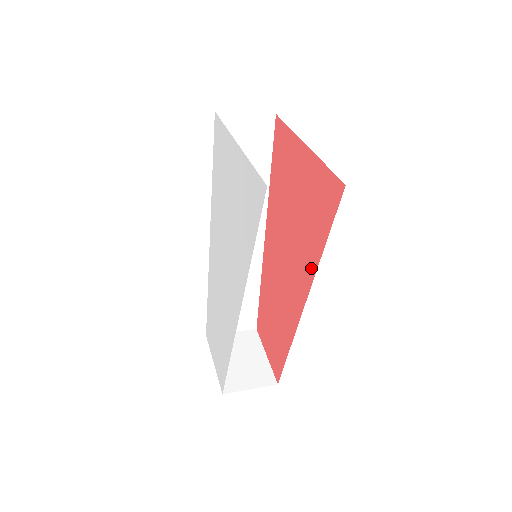
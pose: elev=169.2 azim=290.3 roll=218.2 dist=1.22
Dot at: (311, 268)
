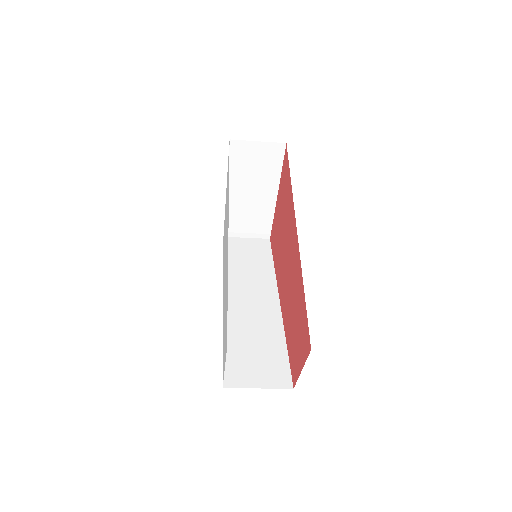
Dot at: (291, 206)
